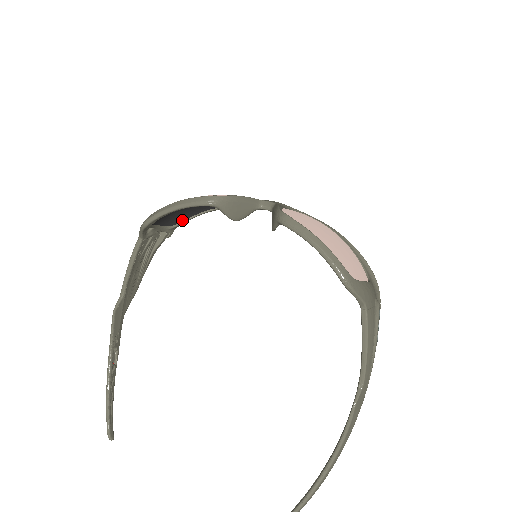
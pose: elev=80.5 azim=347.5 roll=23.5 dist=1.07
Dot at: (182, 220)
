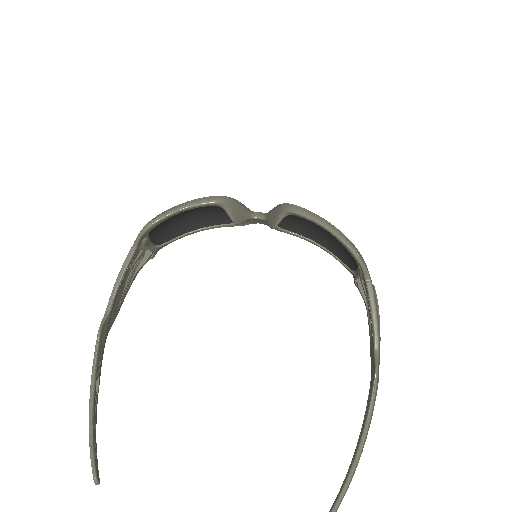
Dot at: (167, 240)
